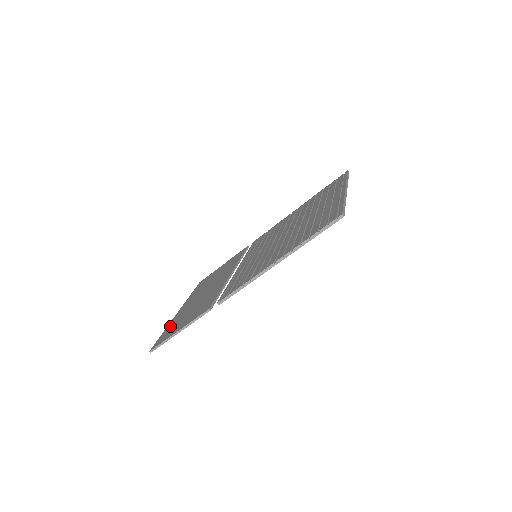
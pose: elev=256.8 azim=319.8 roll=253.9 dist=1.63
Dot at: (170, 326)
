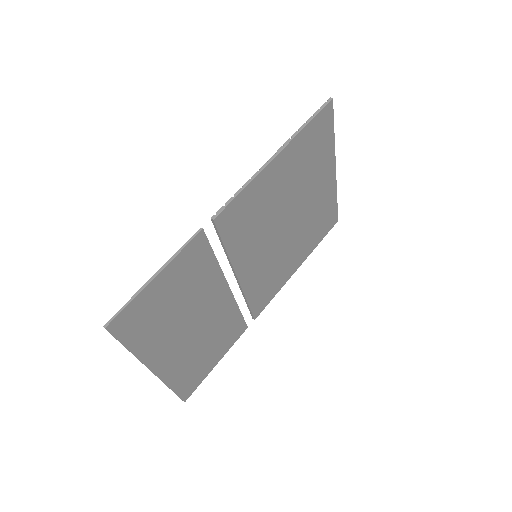
Dot at: (139, 338)
